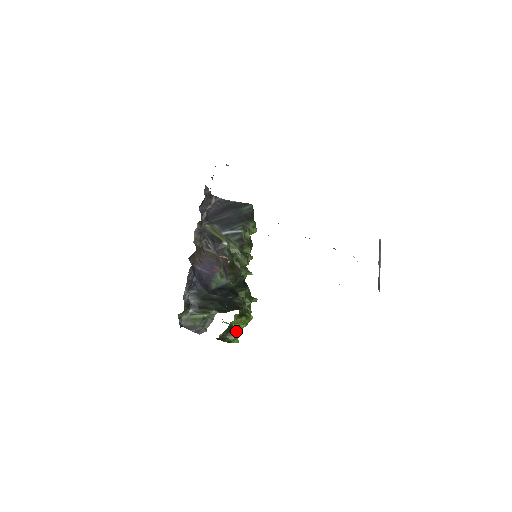
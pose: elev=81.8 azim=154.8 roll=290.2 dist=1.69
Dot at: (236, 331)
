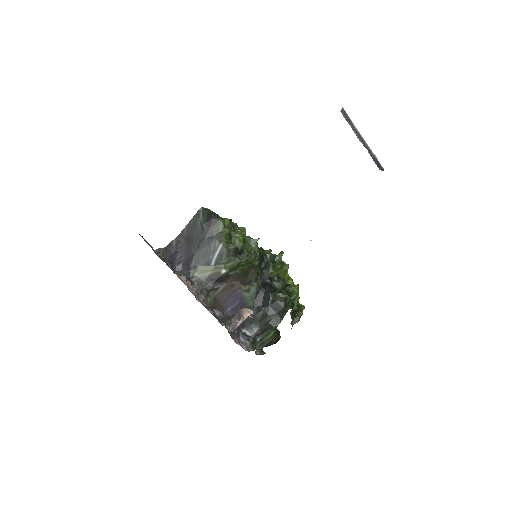
Dot at: (298, 309)
